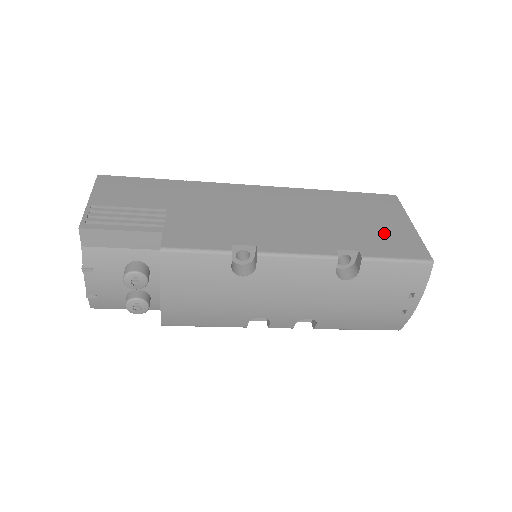
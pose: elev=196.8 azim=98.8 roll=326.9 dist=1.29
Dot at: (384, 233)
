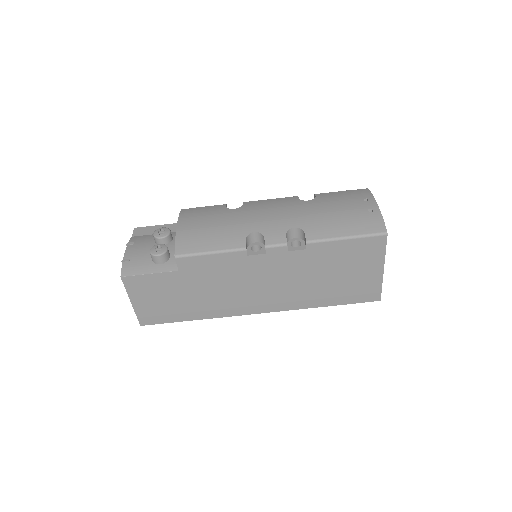
Dot at: occluded
